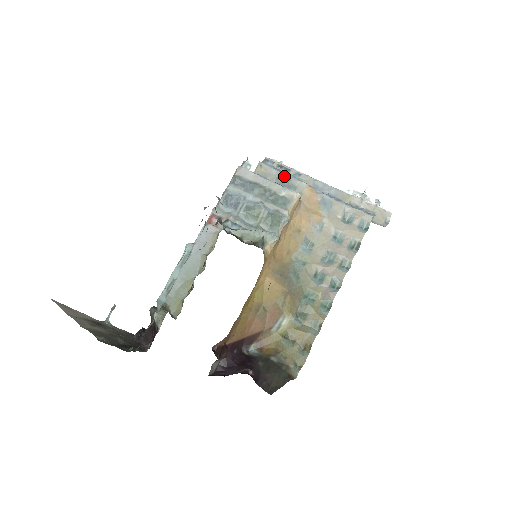
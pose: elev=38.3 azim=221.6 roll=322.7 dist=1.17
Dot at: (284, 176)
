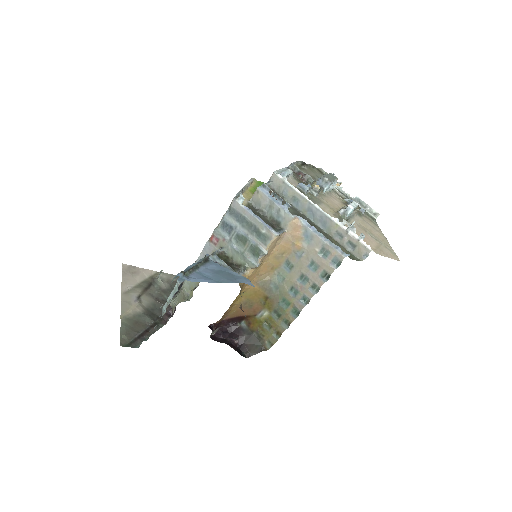
Dot at: (275, 206)
